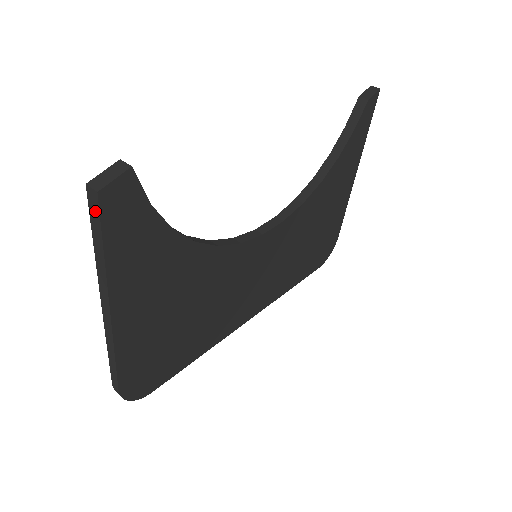
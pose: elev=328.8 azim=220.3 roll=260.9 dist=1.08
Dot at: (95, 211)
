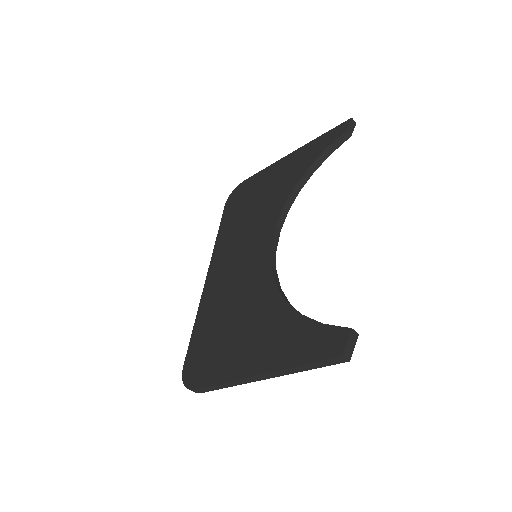
Dot at: (332, 363)
